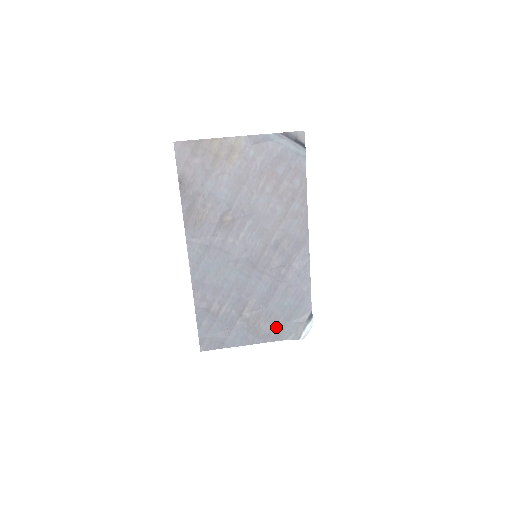
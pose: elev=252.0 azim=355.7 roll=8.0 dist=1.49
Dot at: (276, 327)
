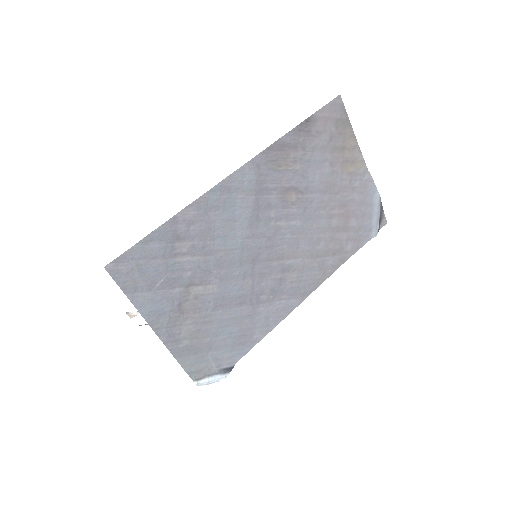
Dot at: (193, 341)
